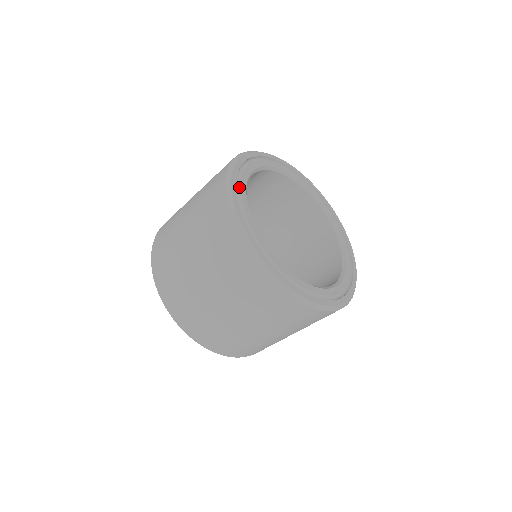
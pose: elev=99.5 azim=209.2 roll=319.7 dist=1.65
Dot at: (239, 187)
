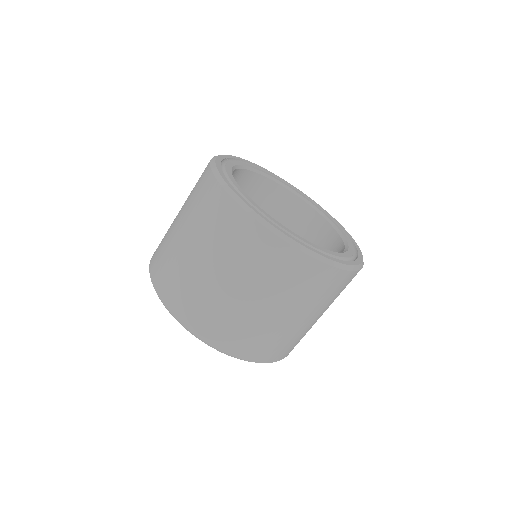
Dot at: (224, 171)
